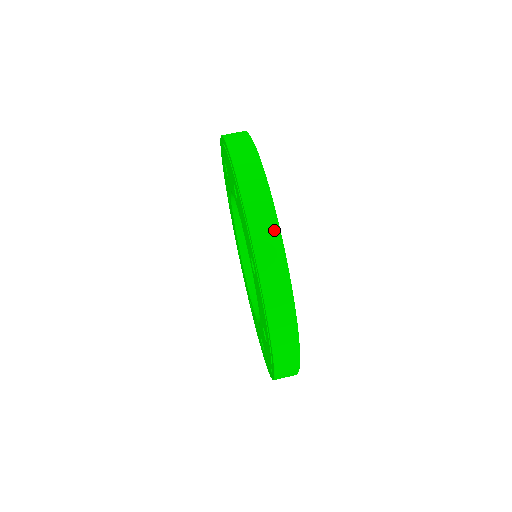
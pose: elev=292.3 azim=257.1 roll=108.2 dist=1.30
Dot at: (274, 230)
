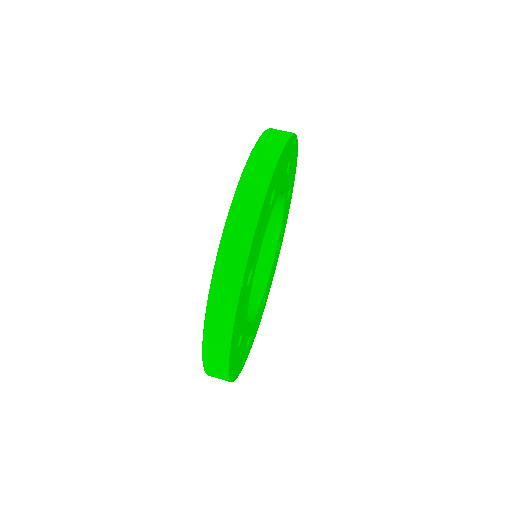
Dot at: (277, 148)
